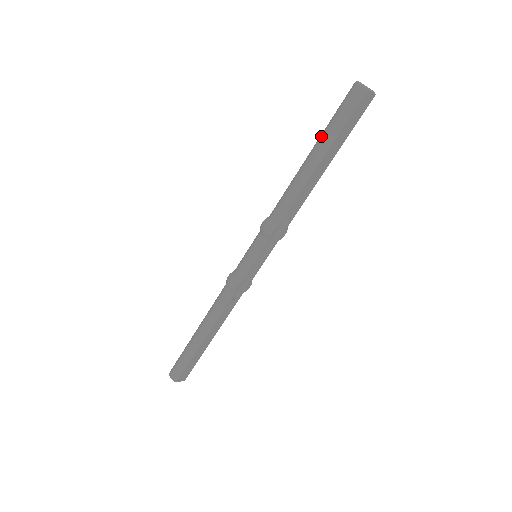
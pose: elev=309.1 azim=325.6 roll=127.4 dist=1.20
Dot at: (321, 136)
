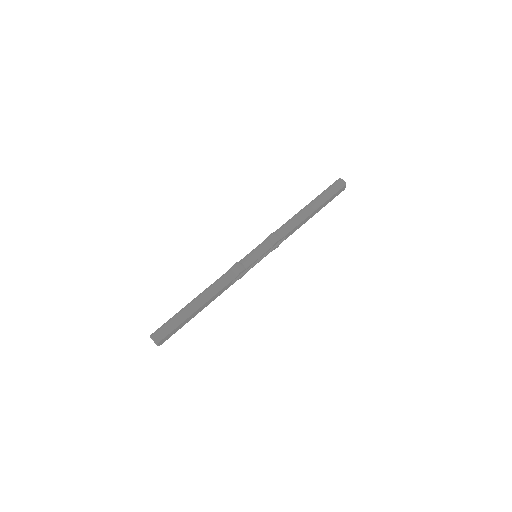
Dot at: (317, 197)
